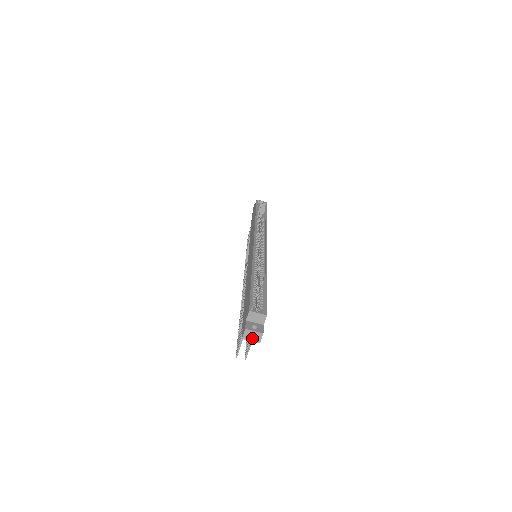
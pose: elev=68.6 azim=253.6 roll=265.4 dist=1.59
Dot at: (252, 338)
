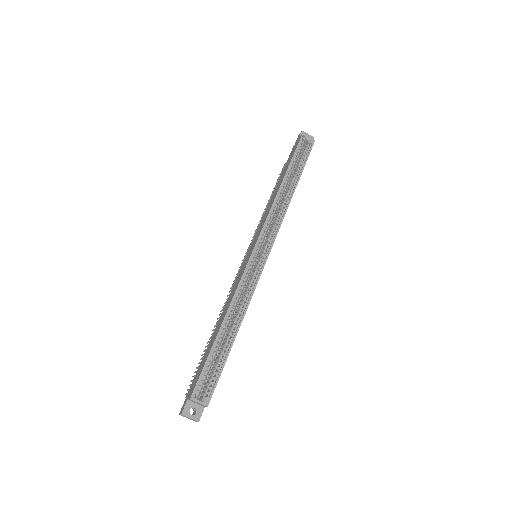
Dot at: (189, 418)
